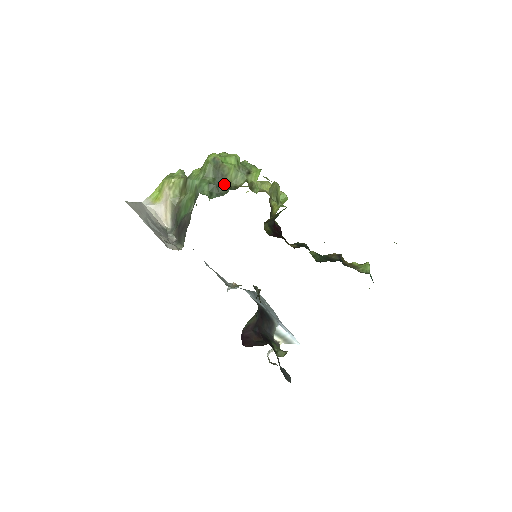
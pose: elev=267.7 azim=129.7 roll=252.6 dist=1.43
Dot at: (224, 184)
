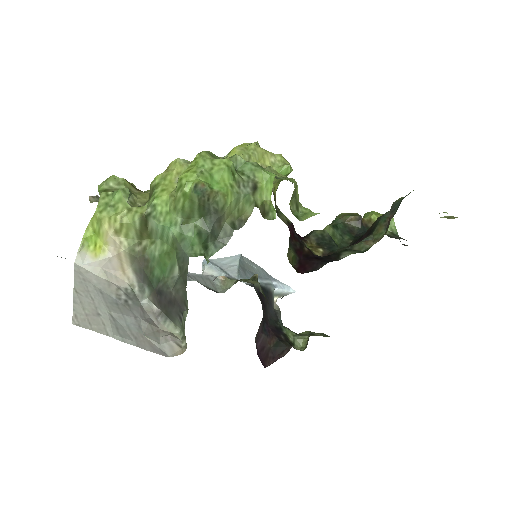
Dot at: (221, 223)
